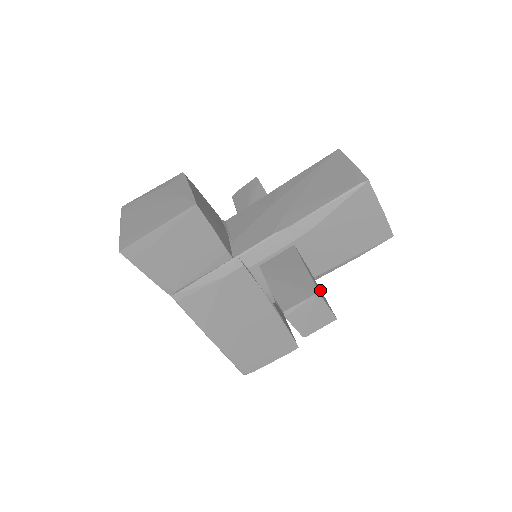
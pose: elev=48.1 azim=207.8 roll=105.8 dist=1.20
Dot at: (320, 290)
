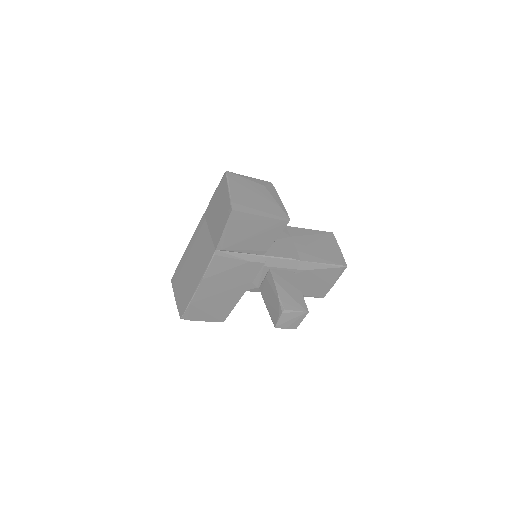
Dot at: occluded
